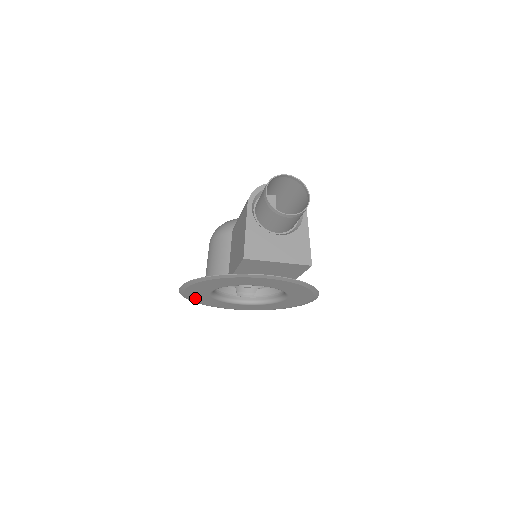
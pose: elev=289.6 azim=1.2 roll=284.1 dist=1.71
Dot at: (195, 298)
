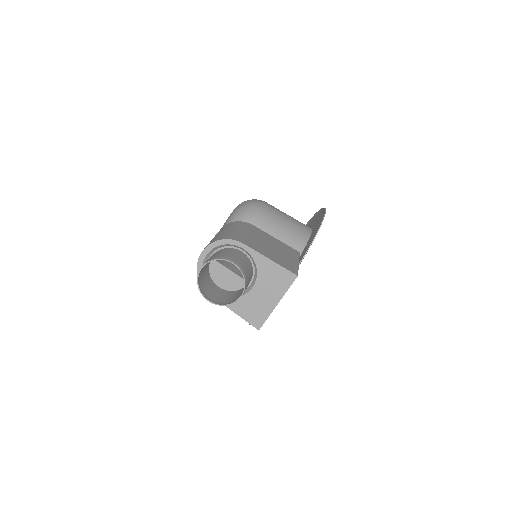
Dot at: occluded
